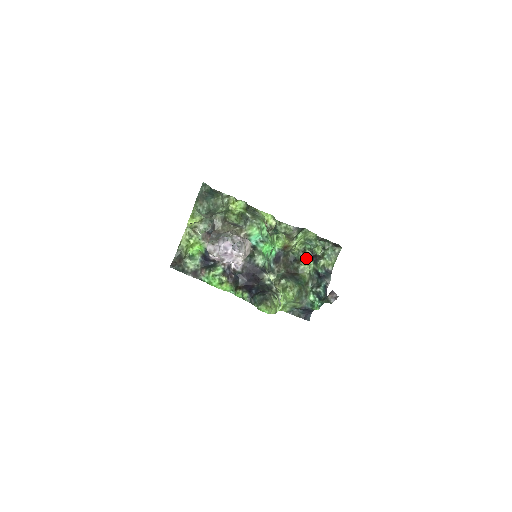
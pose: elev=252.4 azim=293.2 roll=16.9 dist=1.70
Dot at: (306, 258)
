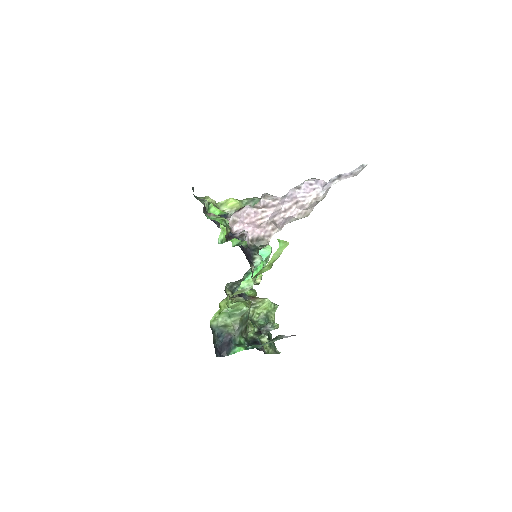
Dot at: (254, 325)
